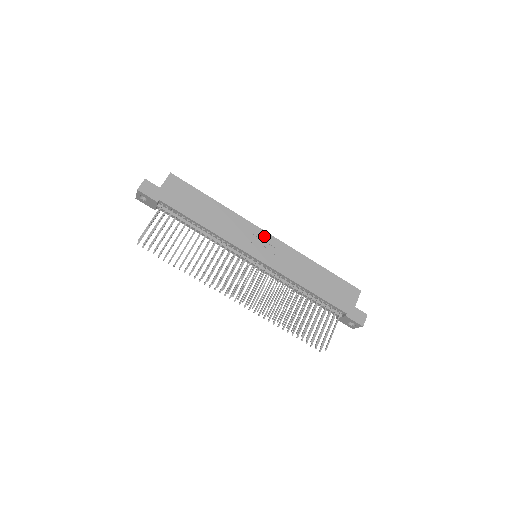
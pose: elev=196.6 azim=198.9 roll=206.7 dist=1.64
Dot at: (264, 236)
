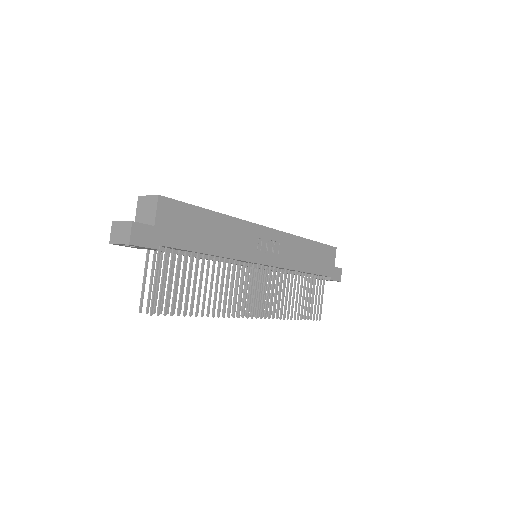
Dot at: (266, 233)
